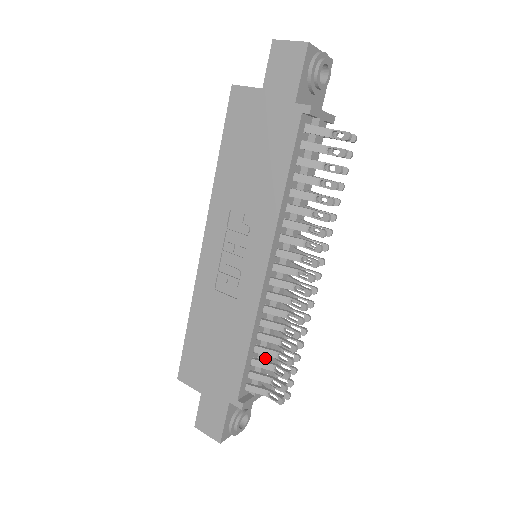
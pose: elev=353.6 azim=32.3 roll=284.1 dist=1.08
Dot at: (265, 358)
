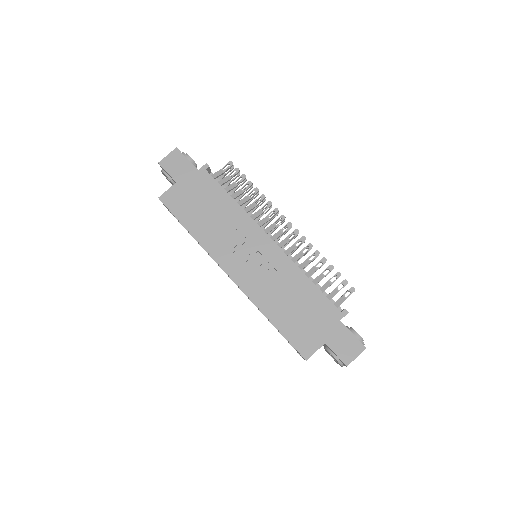
Dot at: occluded
